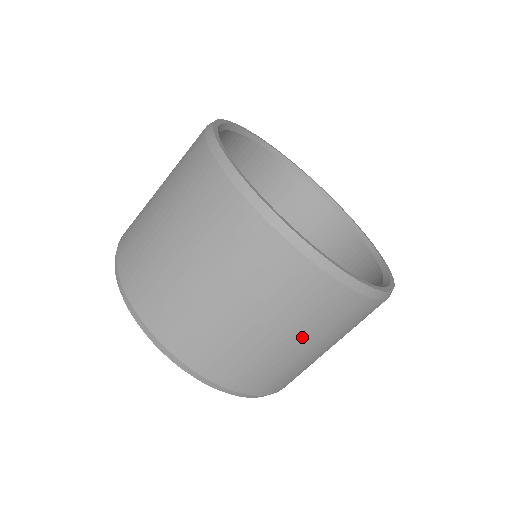
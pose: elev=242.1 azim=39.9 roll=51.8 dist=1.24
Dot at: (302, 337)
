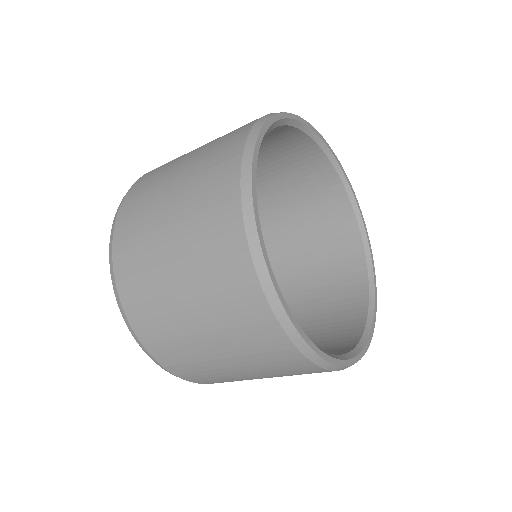
Dot at: (221, 343)
